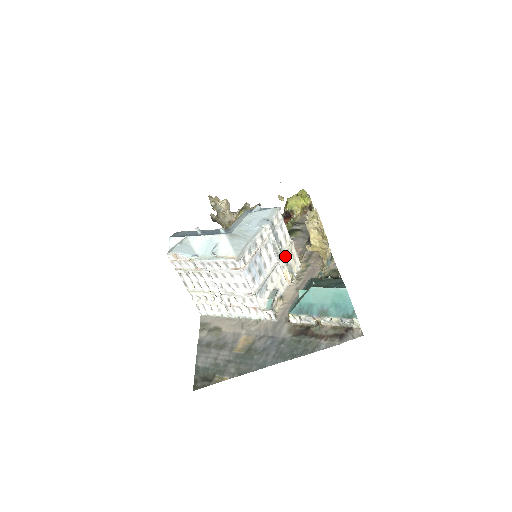
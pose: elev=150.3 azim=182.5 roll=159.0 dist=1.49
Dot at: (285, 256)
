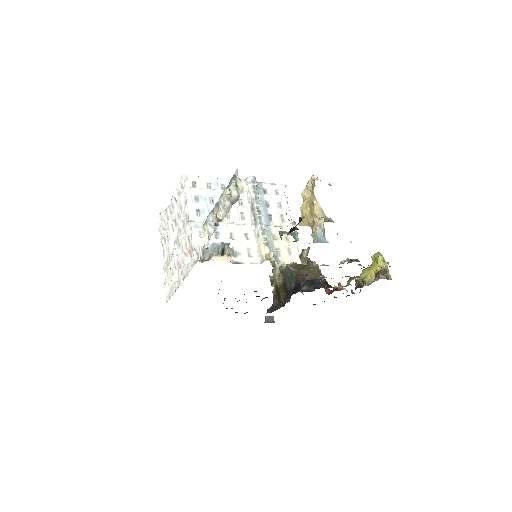
Dot at: (271, 232)
